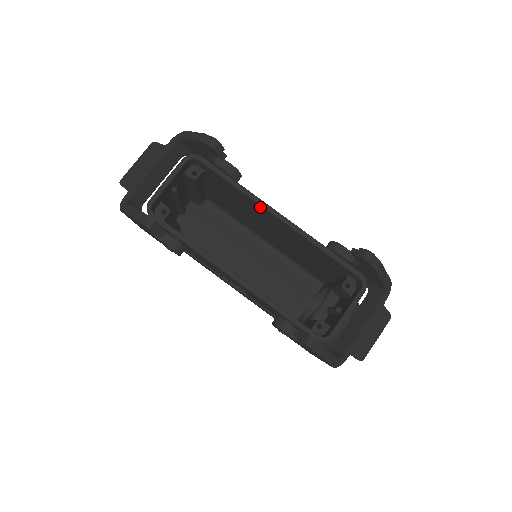
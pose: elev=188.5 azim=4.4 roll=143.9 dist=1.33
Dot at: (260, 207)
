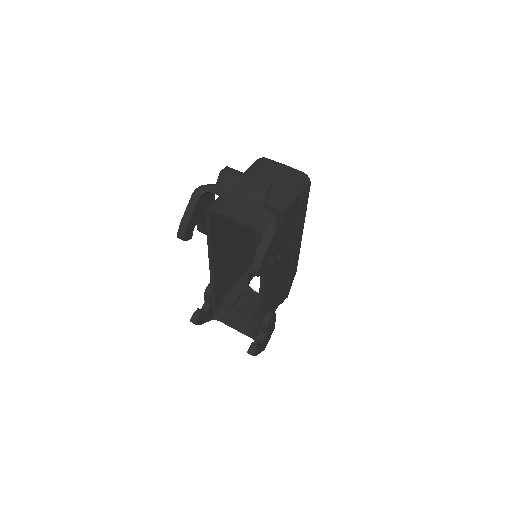
Dot at: occluded
